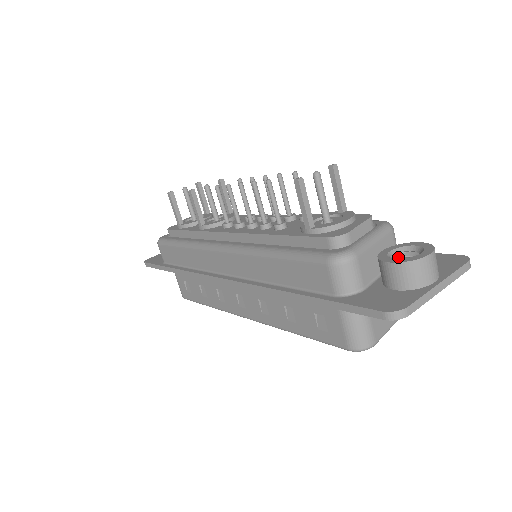
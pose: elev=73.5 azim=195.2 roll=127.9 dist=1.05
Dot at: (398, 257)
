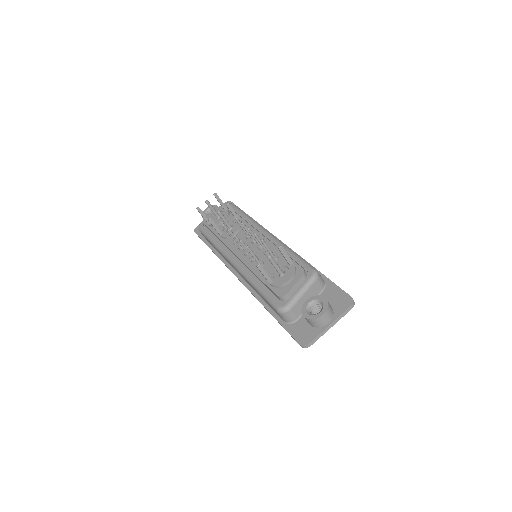
Dot at: (314, 305)
